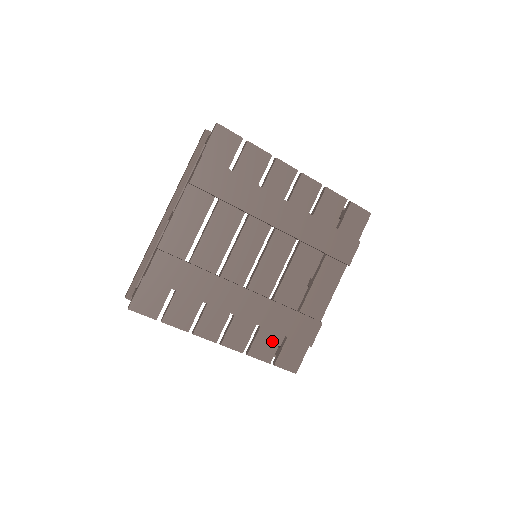
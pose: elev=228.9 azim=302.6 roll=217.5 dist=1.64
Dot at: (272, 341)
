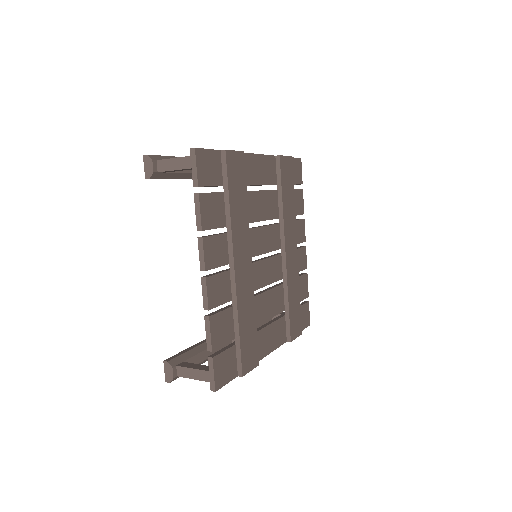
Dot at: (227, 332)
